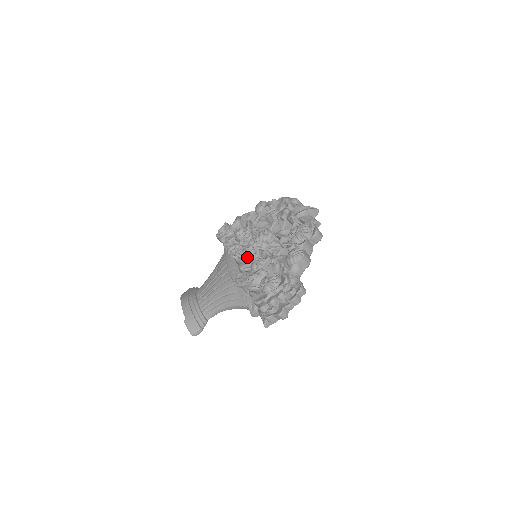
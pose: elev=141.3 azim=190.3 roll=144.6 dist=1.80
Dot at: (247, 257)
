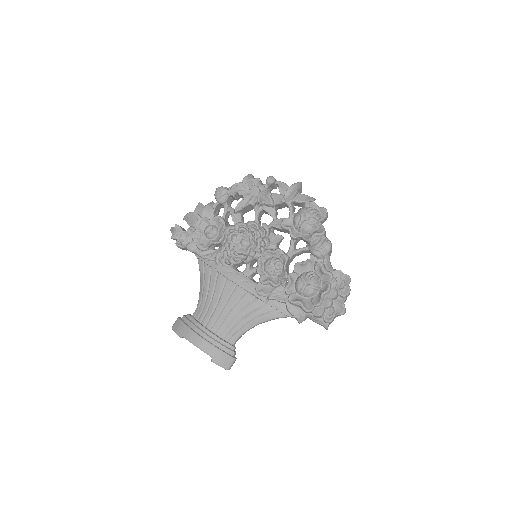
Dot at: (250, 262)
